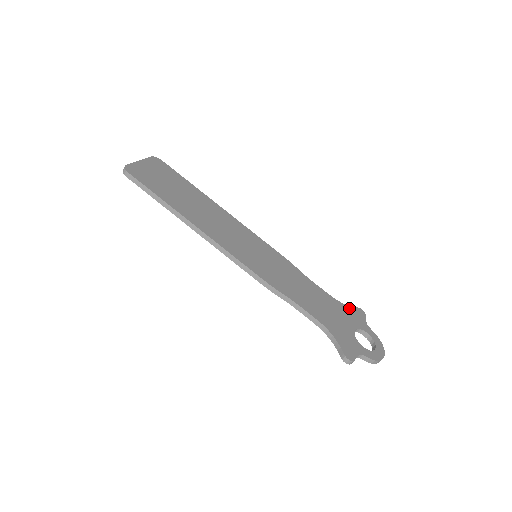
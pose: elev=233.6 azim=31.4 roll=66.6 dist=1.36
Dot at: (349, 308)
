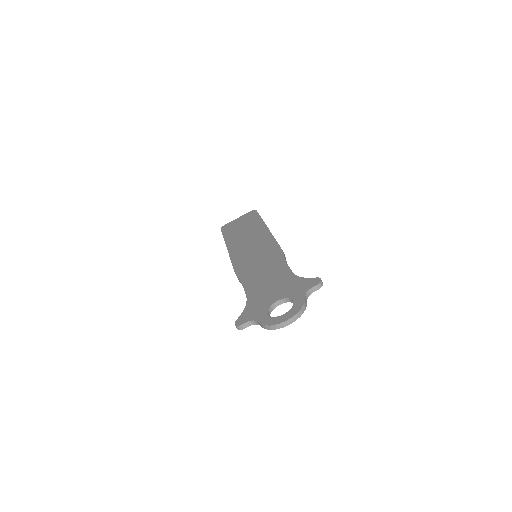
Dot at: (302, 280)
